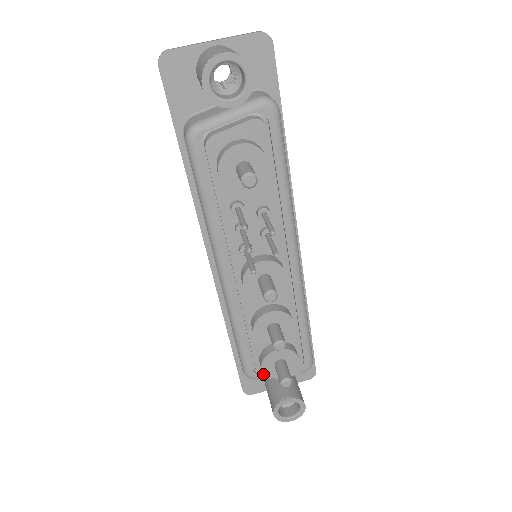
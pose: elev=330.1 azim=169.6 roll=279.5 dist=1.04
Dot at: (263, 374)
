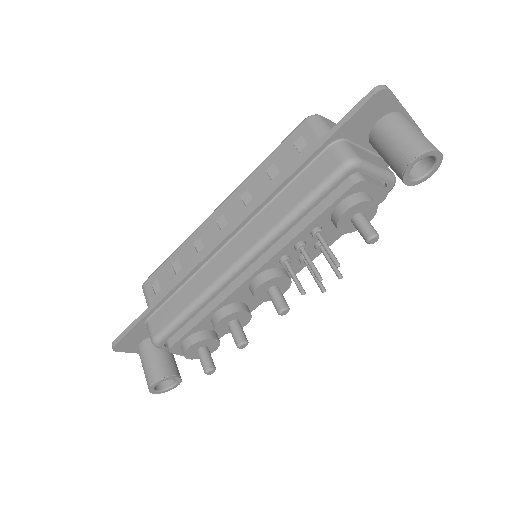
Dot at: (174, 349)
